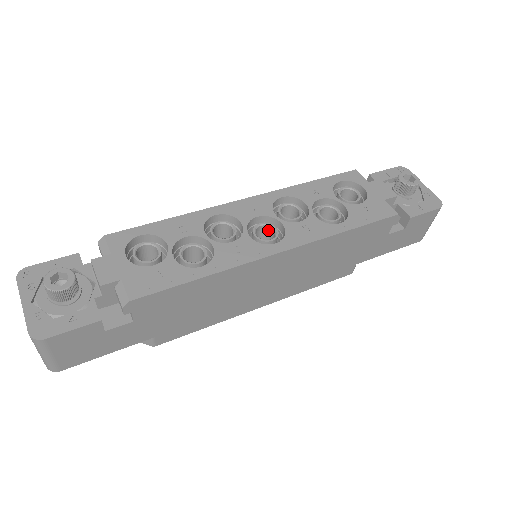
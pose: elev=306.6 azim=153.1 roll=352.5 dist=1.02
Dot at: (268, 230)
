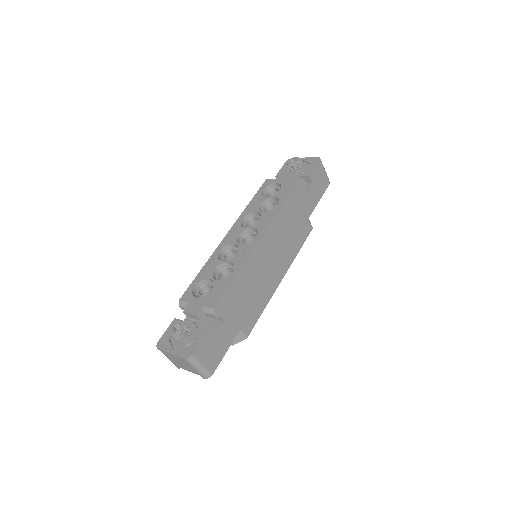
Dot at: (249, 237)
